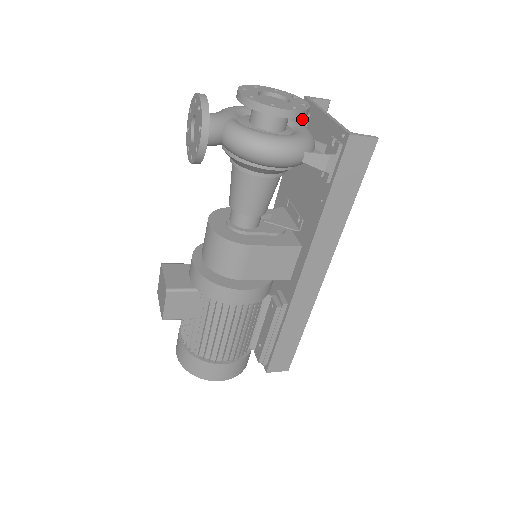
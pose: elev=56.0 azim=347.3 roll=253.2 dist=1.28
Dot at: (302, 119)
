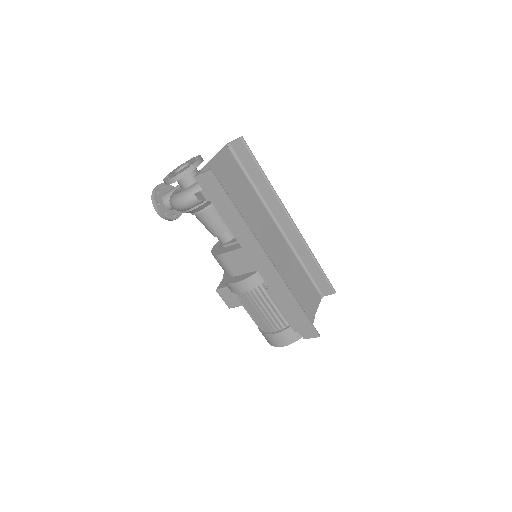
Dot at: occluded
